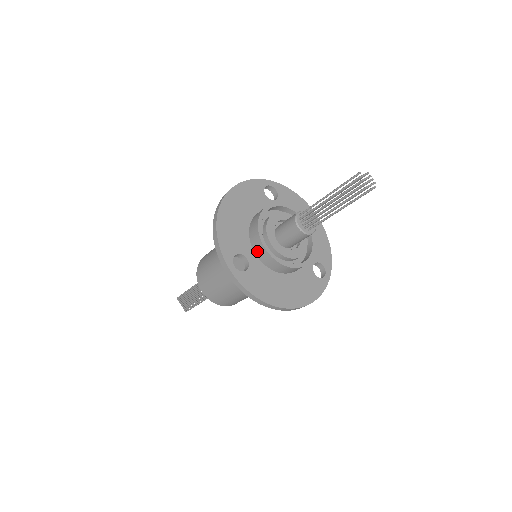
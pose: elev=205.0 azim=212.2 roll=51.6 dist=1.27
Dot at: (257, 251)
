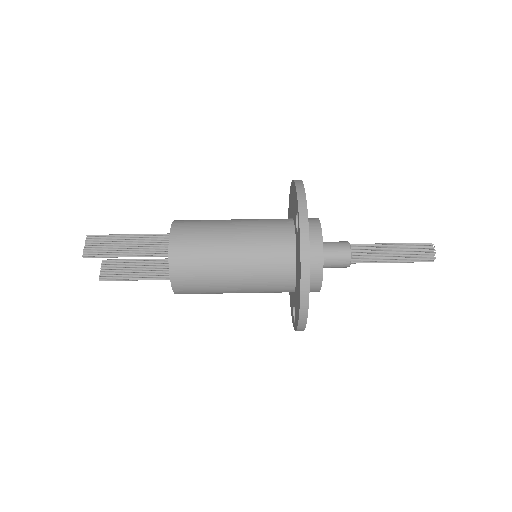
Dot at: (309, 233)
